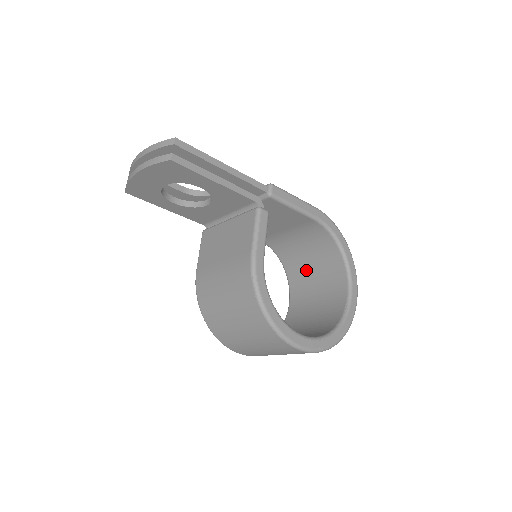
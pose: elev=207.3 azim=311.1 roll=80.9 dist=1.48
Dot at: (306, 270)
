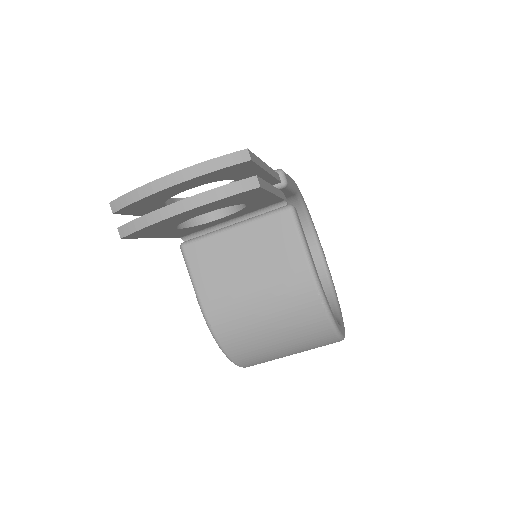
Dot at: occluded
